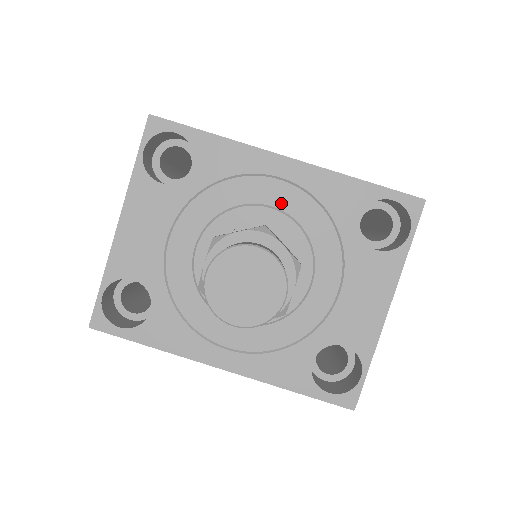
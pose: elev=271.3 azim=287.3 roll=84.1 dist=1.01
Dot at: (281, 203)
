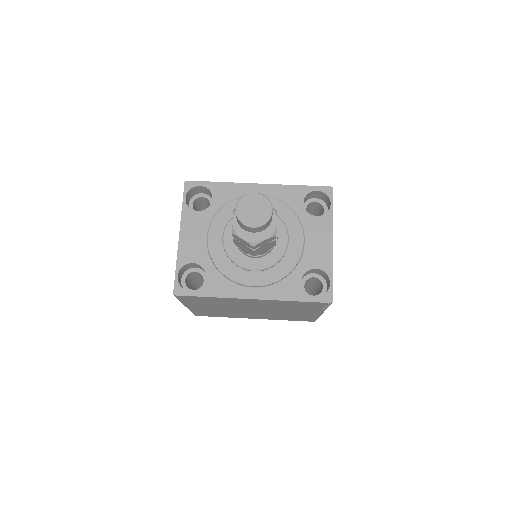
Dot at: occluded
